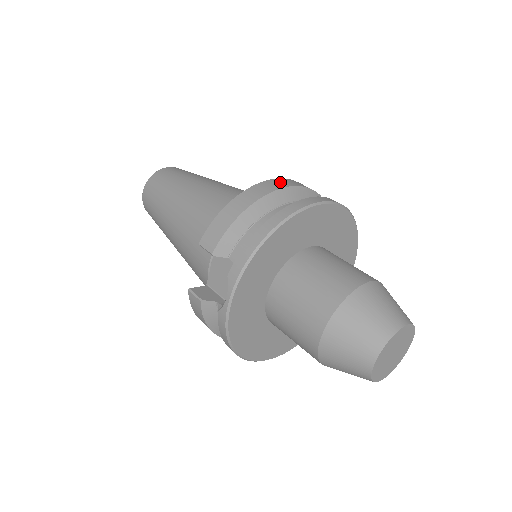
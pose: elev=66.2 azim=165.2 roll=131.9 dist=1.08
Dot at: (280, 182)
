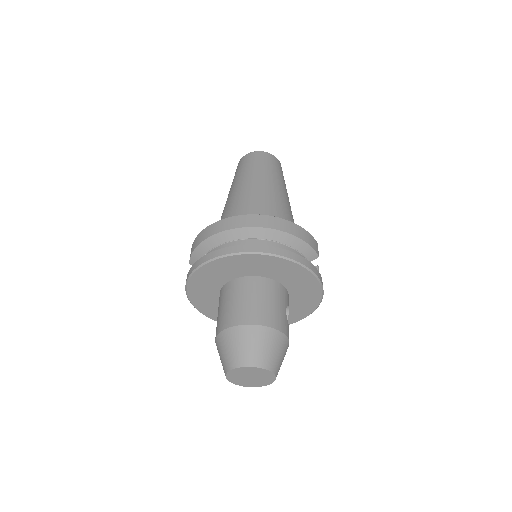
Dot at: (236, 221)
